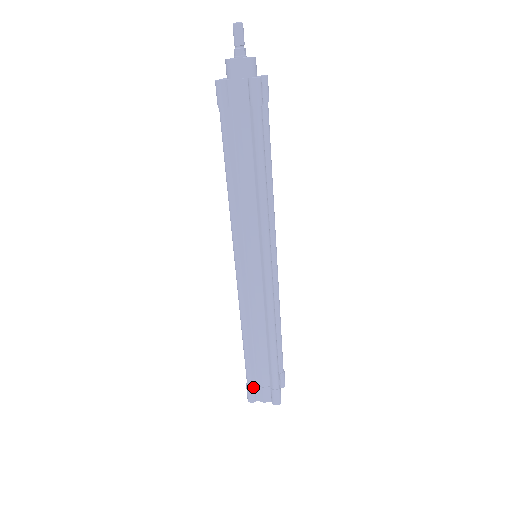
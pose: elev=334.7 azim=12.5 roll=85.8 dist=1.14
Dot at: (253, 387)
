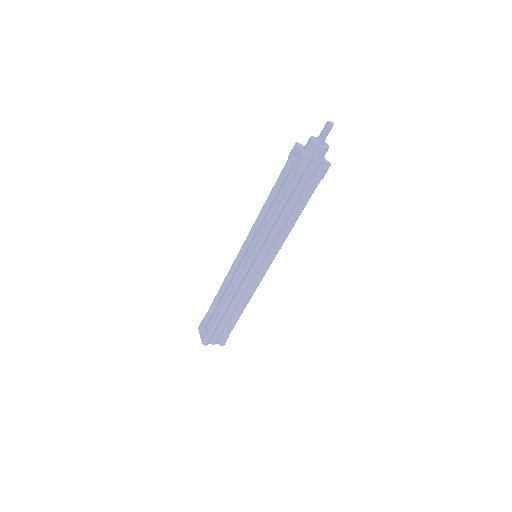
Dot at: (212, 336)
